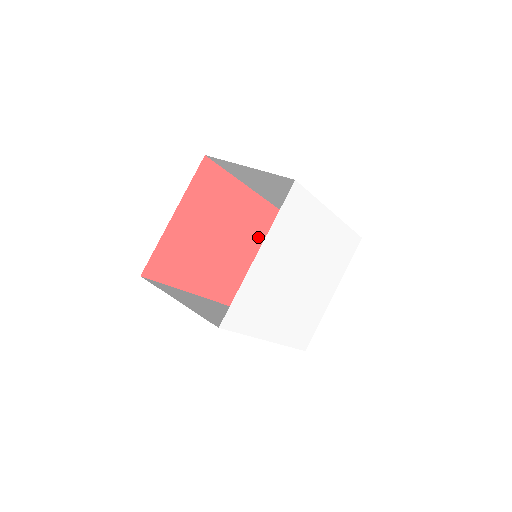
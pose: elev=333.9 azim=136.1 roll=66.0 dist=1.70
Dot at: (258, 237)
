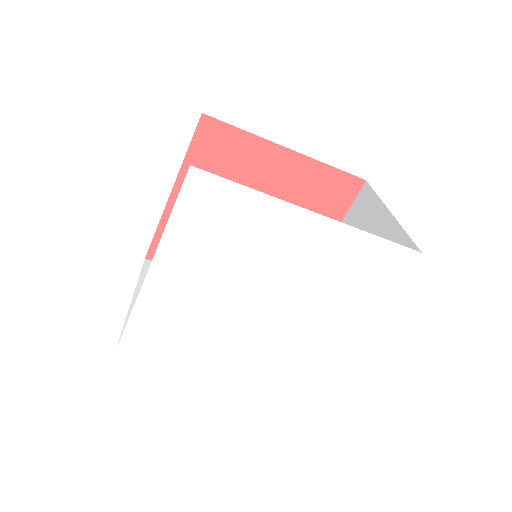
Dot at: occluded
